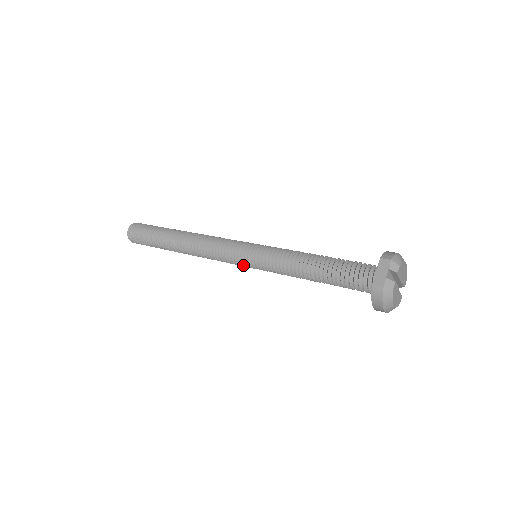
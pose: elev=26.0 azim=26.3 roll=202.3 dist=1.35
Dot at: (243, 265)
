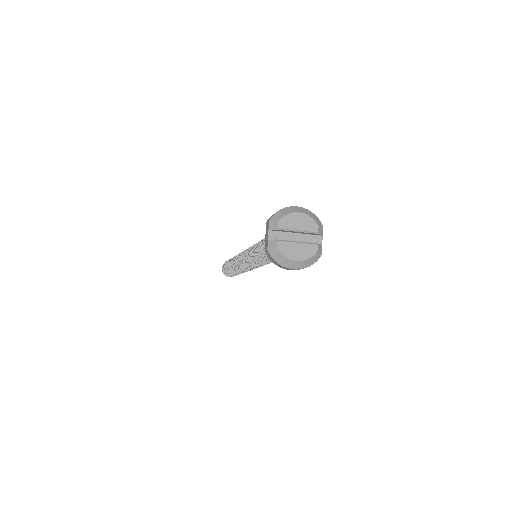
Dot at: occluded
